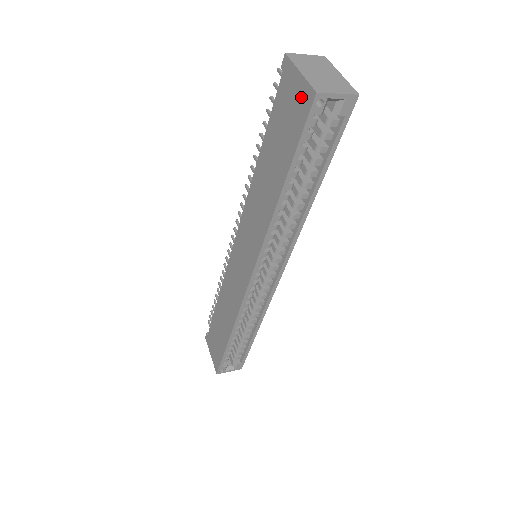
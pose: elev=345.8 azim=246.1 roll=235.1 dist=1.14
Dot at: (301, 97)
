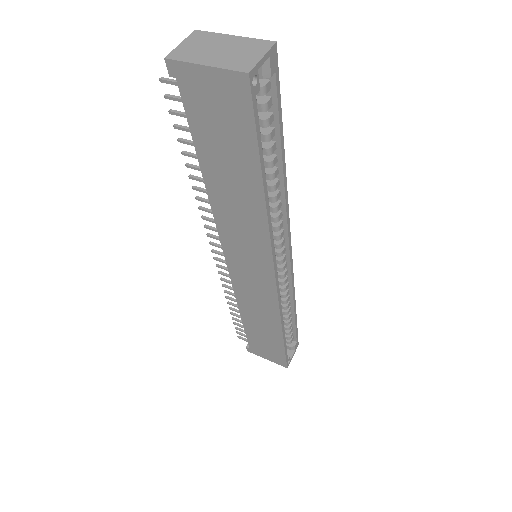
Dot at: (227, 89)
